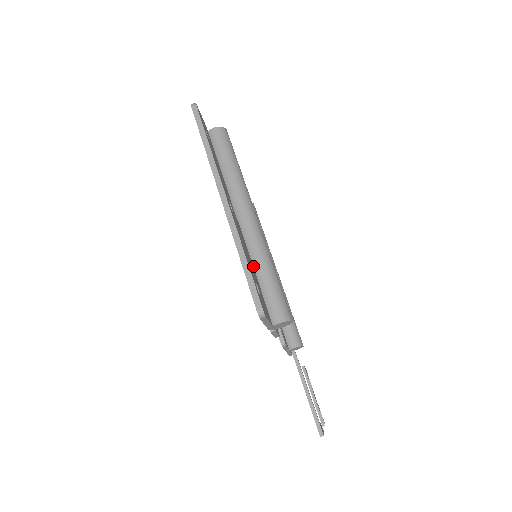
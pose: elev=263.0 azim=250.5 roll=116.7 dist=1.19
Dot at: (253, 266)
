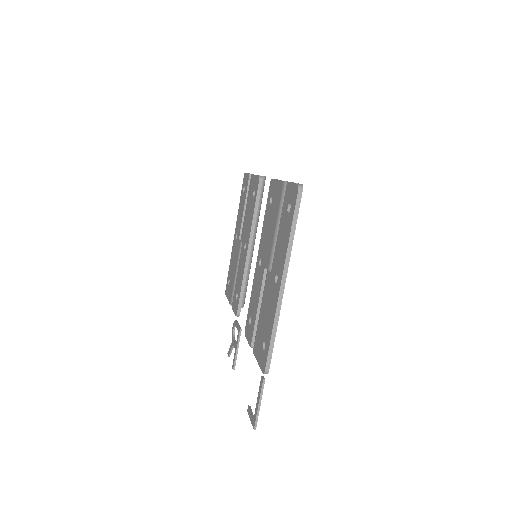
Dot at: occluded
